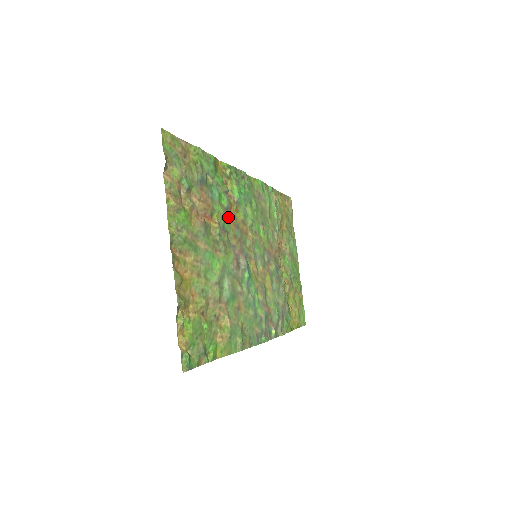
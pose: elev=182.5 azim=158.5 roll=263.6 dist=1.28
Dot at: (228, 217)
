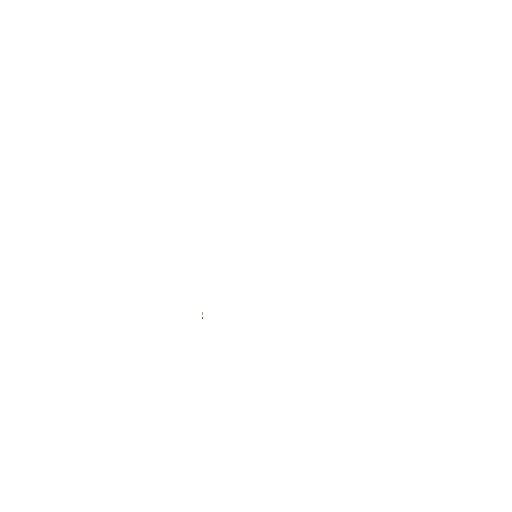
Dot at: occluded
